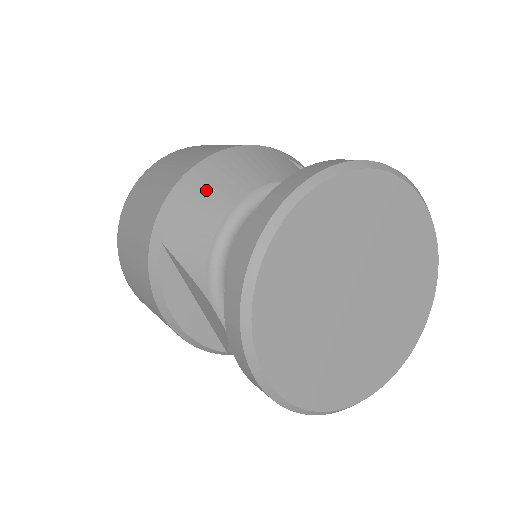
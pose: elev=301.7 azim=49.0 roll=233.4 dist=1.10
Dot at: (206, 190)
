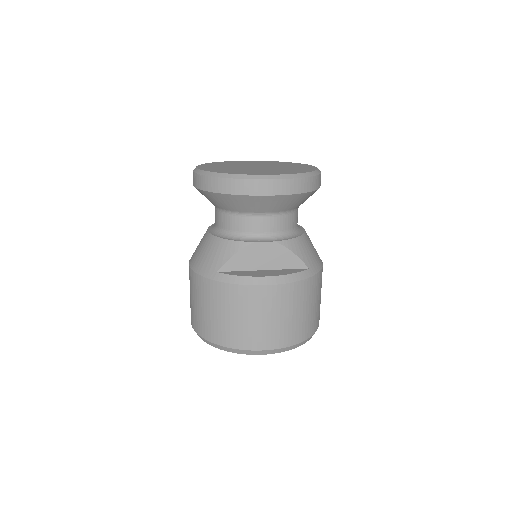
Dot at: (200, 252)
